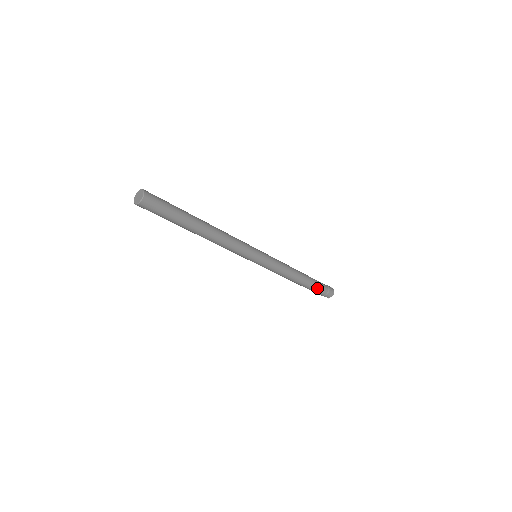
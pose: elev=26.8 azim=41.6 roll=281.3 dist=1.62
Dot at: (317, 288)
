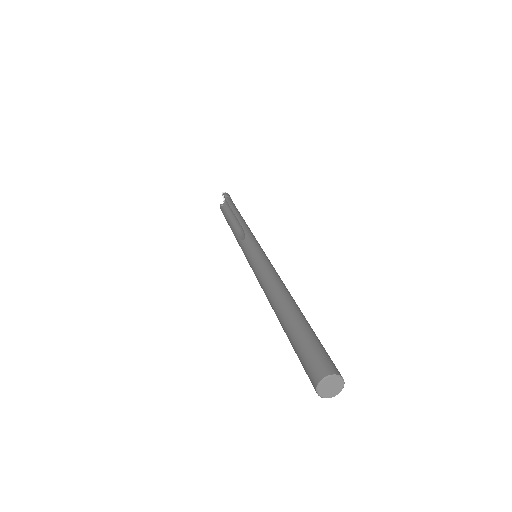
Dot at: occluded
